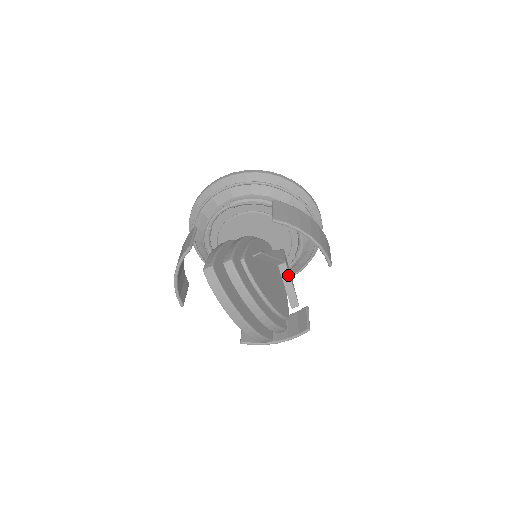
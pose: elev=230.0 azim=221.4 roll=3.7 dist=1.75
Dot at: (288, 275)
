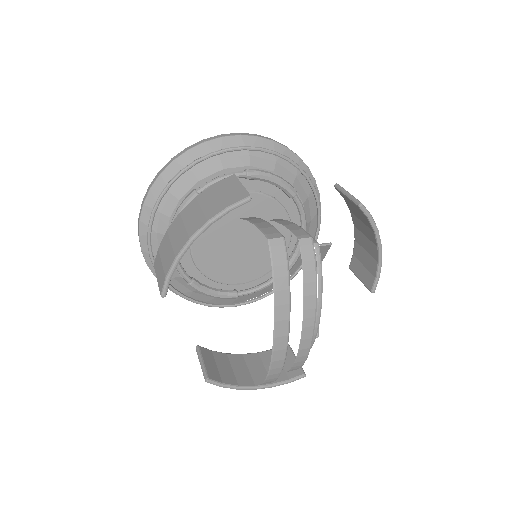
Dot at: occluded
